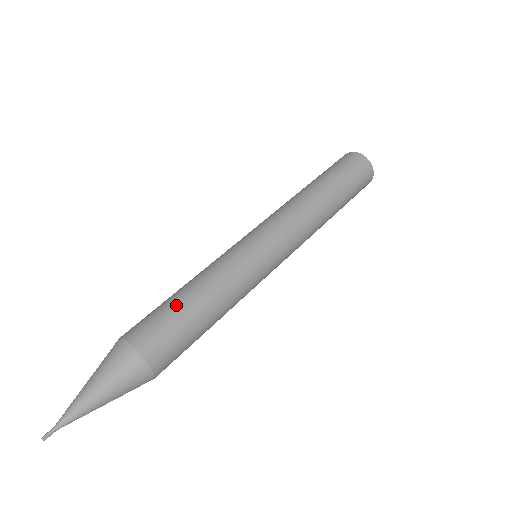
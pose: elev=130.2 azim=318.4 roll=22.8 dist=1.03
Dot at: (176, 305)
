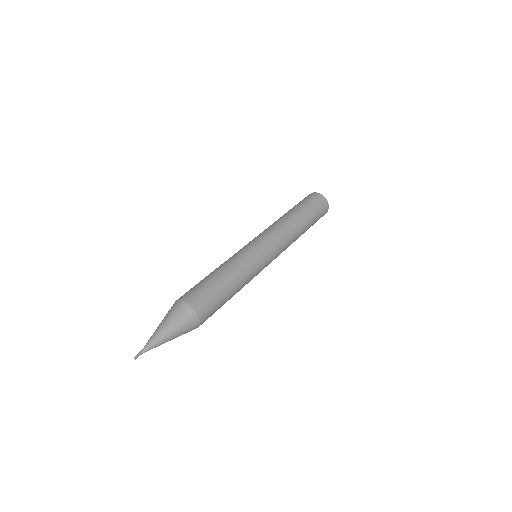
Dot at: (212, 281)
